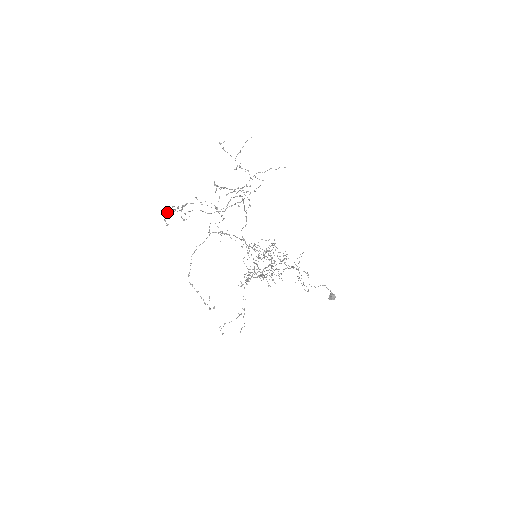
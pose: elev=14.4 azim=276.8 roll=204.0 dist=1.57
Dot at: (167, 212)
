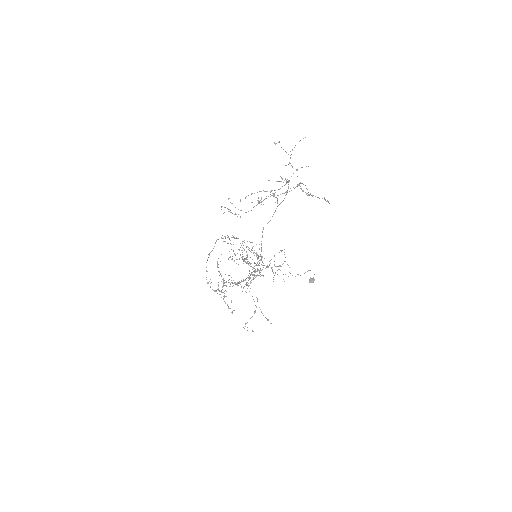
Dot at: occluded
